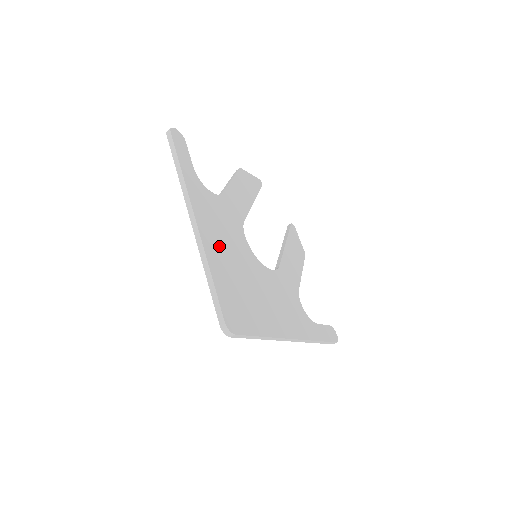
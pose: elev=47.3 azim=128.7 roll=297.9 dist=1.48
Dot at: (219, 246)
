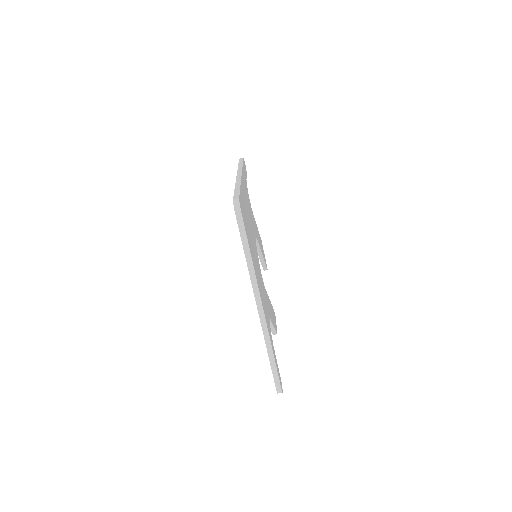
Dot at: (246, 201)
